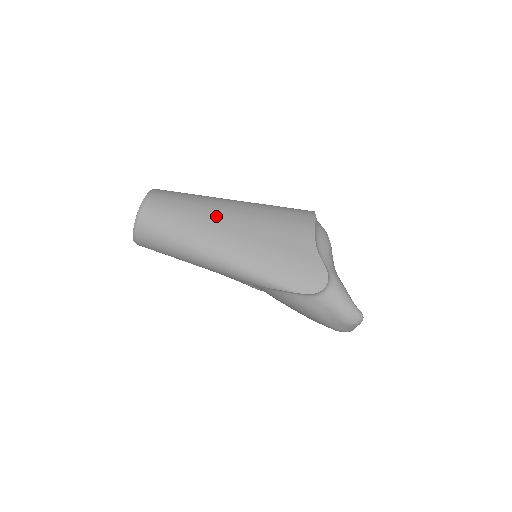
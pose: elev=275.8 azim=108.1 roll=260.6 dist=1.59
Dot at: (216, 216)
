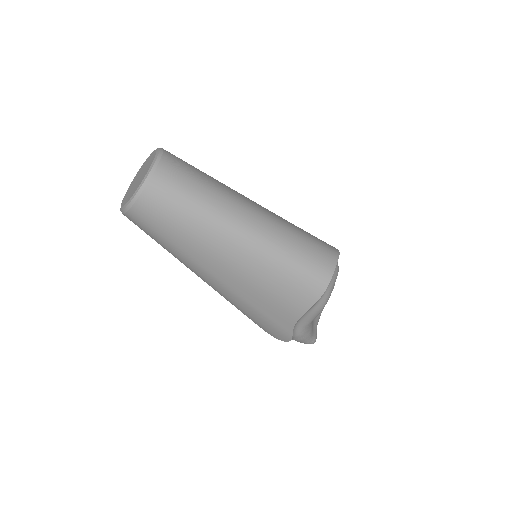
Dot at: (208, 259)
